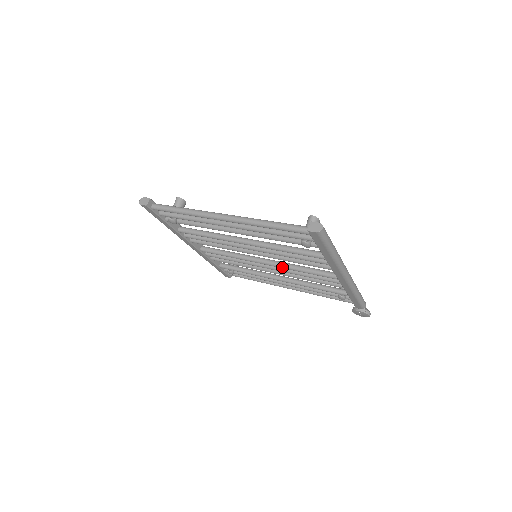
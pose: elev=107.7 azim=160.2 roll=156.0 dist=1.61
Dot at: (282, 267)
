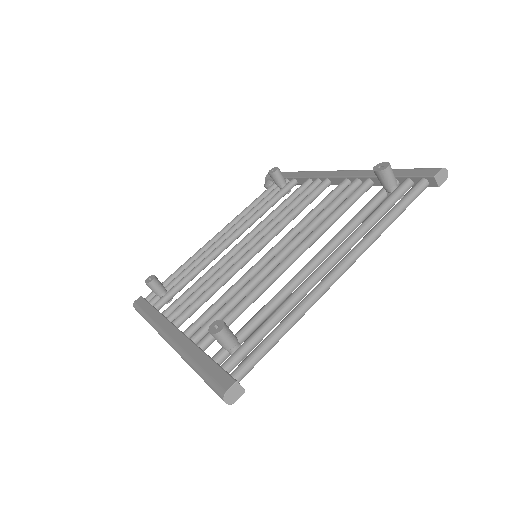
Dot at: occluded
